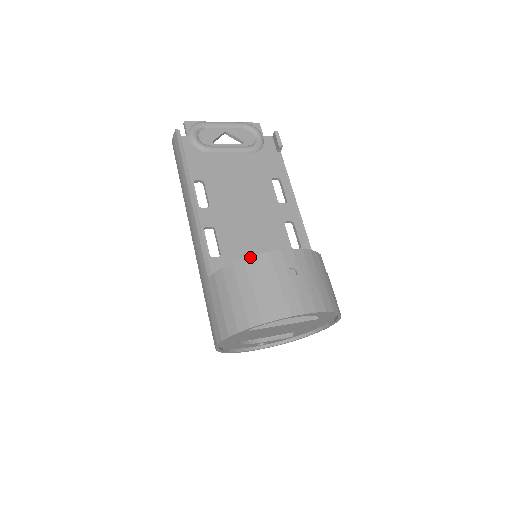
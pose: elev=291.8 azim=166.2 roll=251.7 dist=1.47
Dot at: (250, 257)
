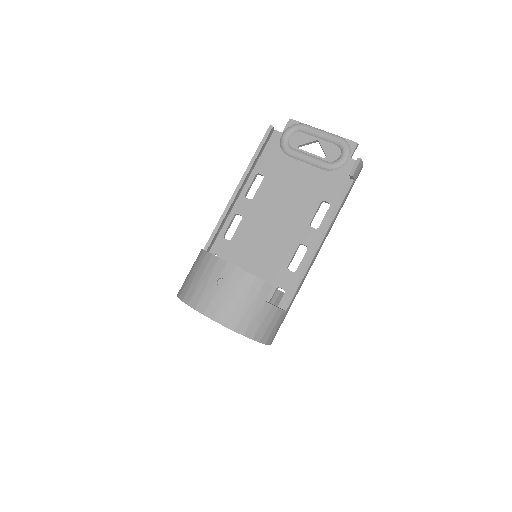
Dot at: (210, 253)
